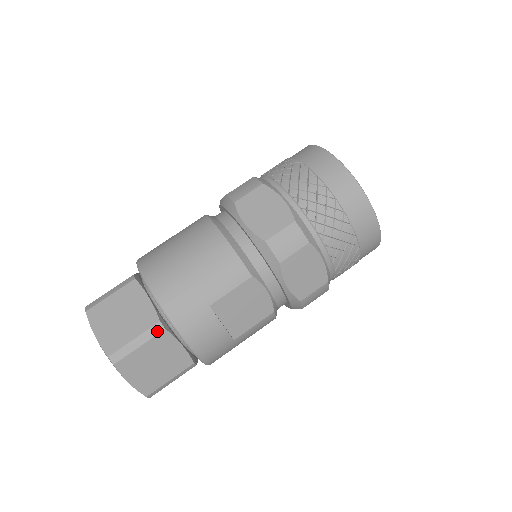
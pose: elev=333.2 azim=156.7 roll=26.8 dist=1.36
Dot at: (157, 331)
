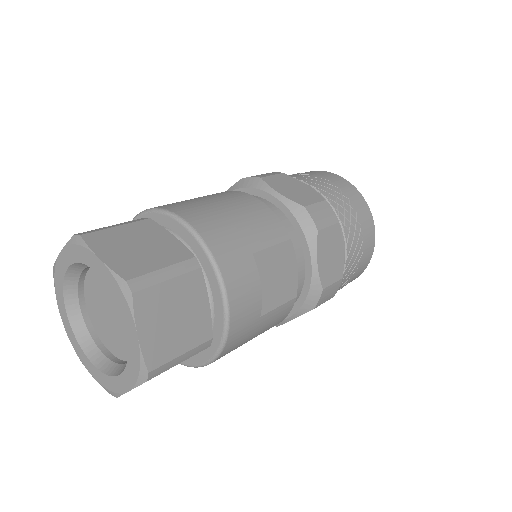
Dot at: (191, 267)
